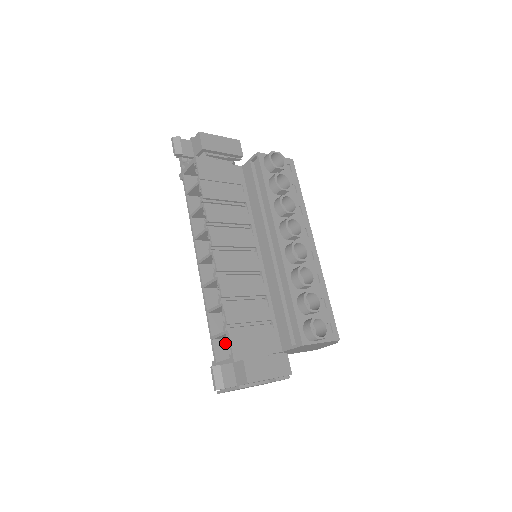
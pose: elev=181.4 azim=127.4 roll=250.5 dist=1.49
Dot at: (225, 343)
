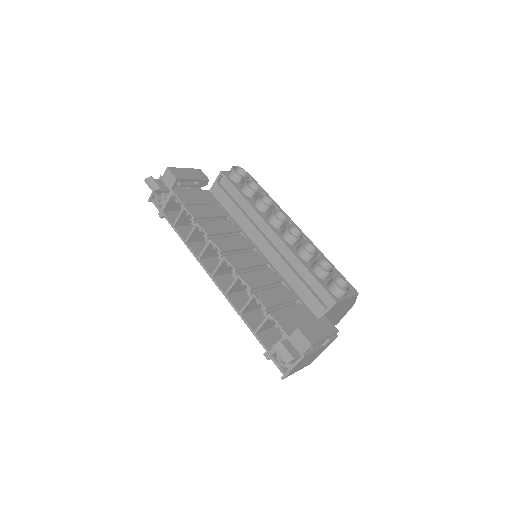
Dot at: (267, 334)
